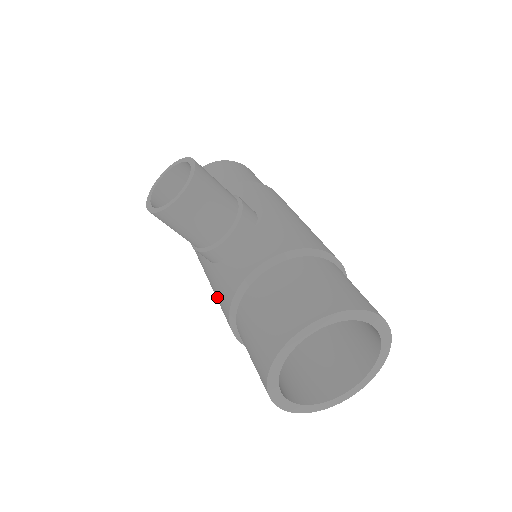
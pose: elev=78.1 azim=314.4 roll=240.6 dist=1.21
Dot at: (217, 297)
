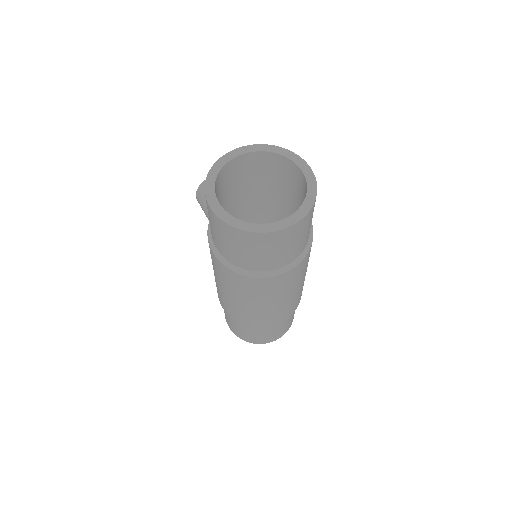
Dot at: occluded
